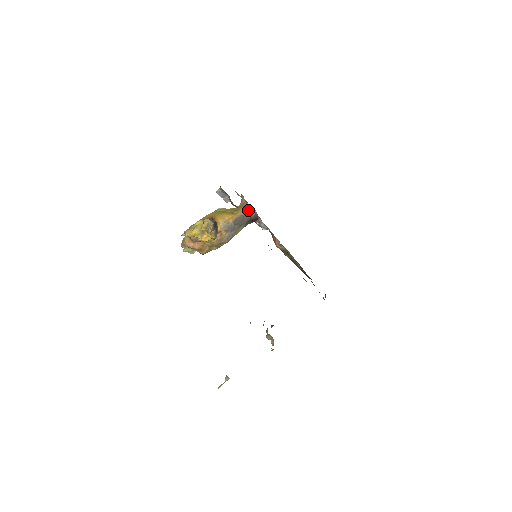
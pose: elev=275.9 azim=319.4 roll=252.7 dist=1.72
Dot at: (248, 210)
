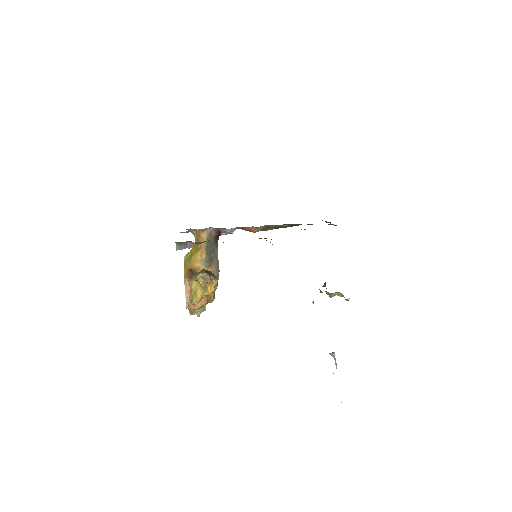
Dot at: (206, 234)
